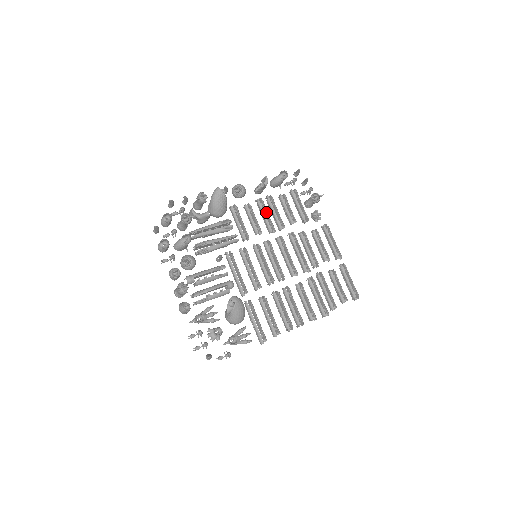
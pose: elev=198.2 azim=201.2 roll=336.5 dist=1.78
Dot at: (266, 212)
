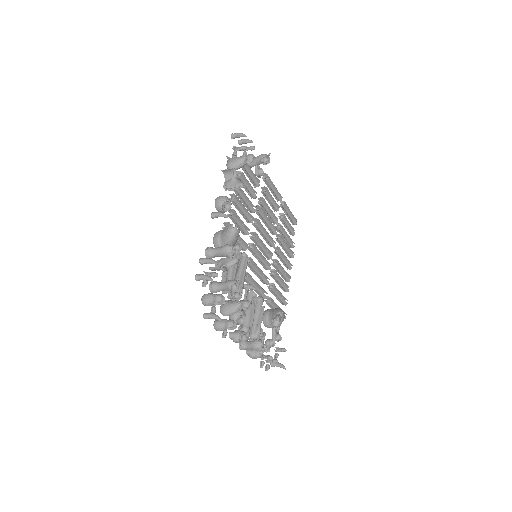
Dot at: (242, 205)
